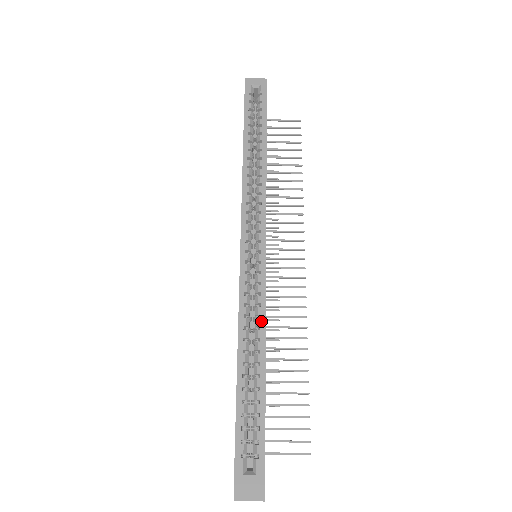
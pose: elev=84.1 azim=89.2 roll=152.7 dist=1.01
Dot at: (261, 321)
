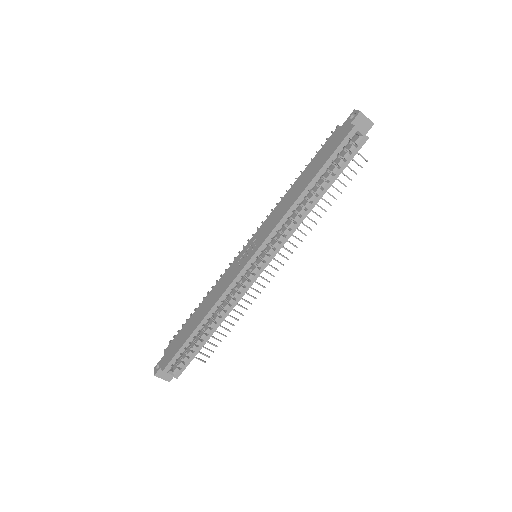
Dot at: (230, 308)
